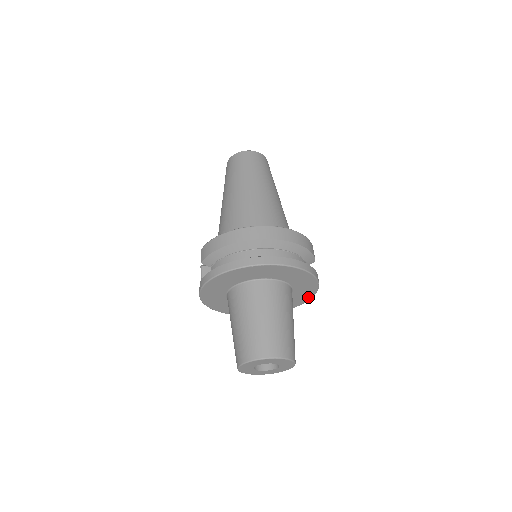
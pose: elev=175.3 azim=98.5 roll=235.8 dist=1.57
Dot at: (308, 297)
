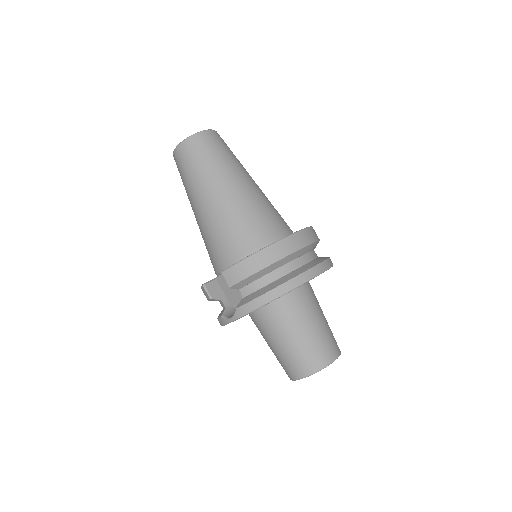
Dot at: occluded
